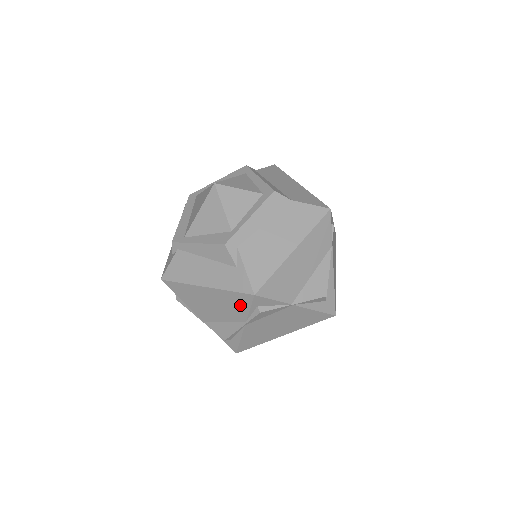
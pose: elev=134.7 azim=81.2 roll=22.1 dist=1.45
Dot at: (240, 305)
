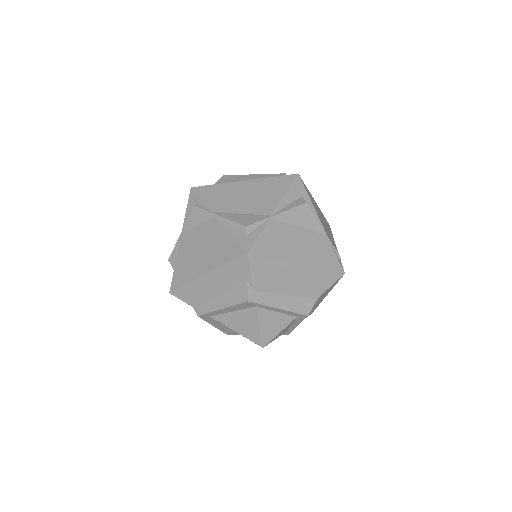
Dot at: occluded
